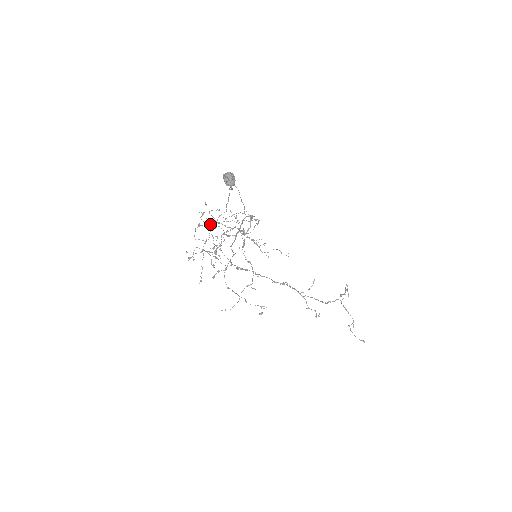
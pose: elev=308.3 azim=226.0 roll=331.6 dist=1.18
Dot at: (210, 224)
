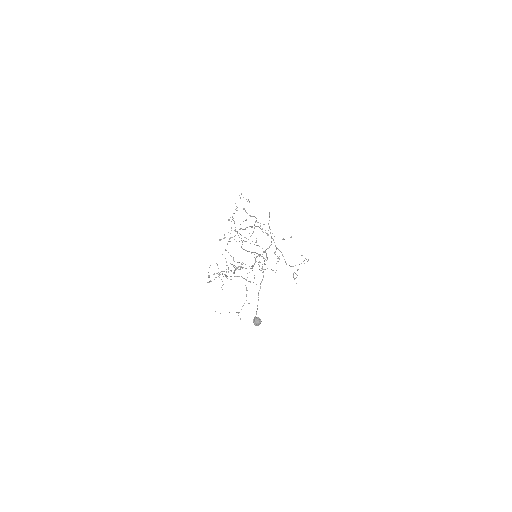
Dot at: occluded
